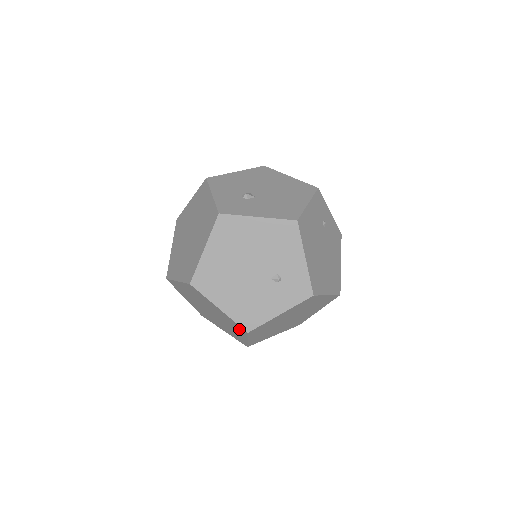
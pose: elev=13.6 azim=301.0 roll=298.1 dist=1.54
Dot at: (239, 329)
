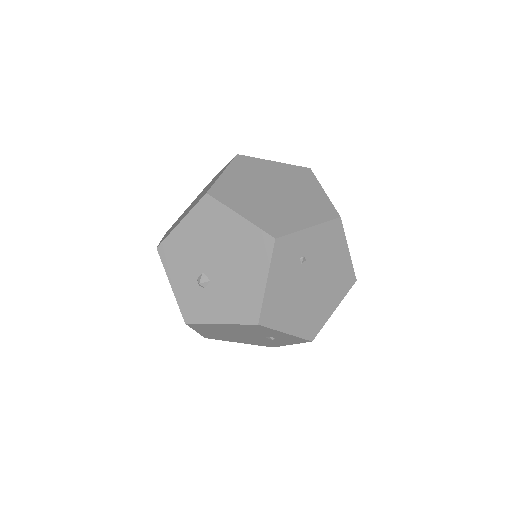
Dot at: occluded
